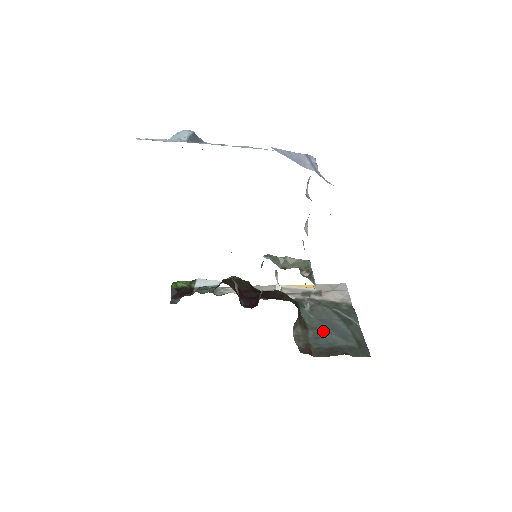
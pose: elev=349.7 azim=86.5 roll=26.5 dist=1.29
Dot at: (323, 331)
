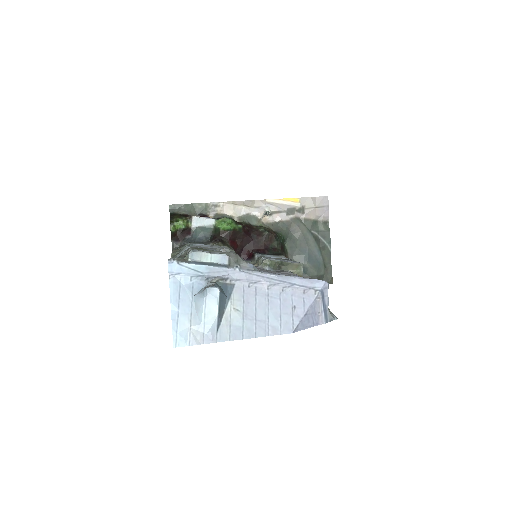
Dot at: (301, 262)
